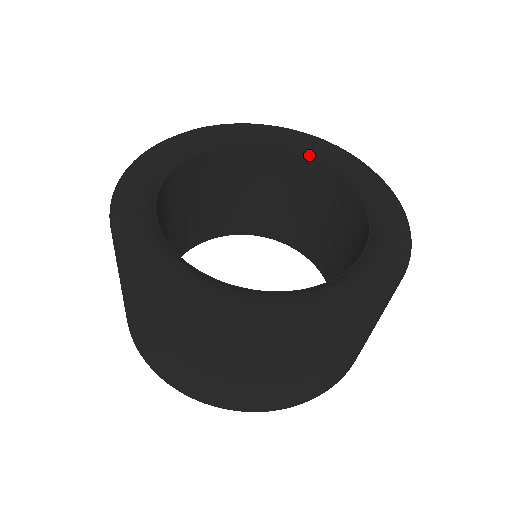
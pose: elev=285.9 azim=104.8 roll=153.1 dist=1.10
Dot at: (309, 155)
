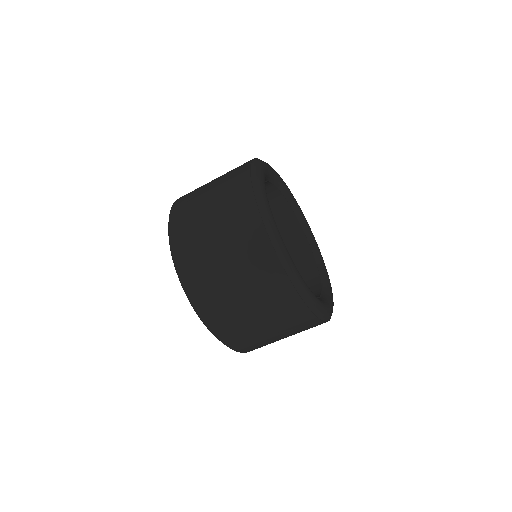
Dot at: (312, 248)
